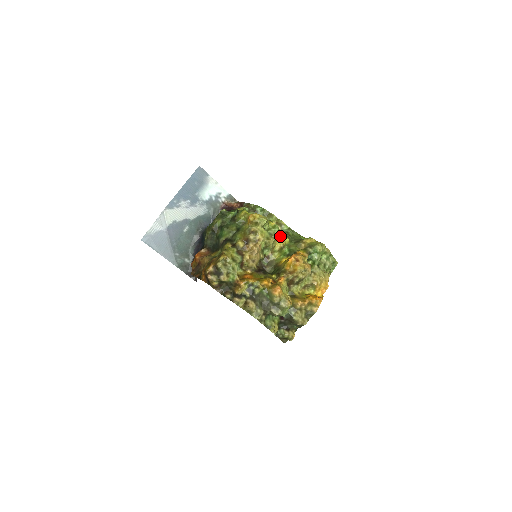
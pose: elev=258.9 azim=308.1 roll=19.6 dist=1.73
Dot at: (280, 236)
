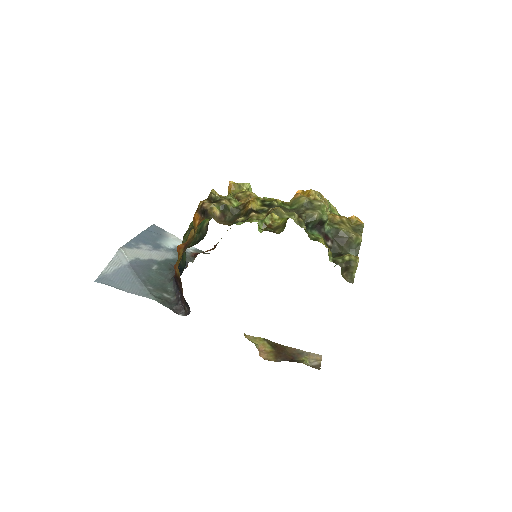
Dot at: occluded
